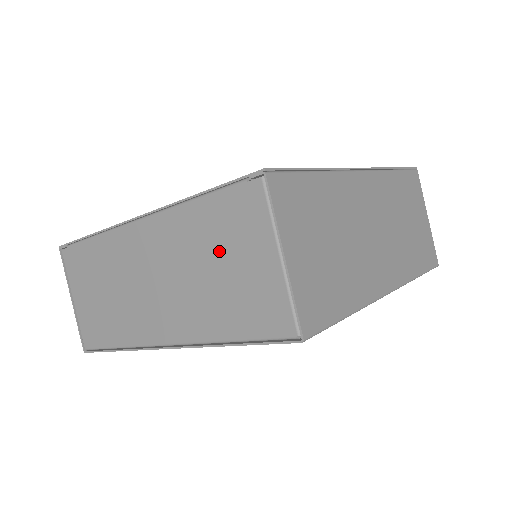
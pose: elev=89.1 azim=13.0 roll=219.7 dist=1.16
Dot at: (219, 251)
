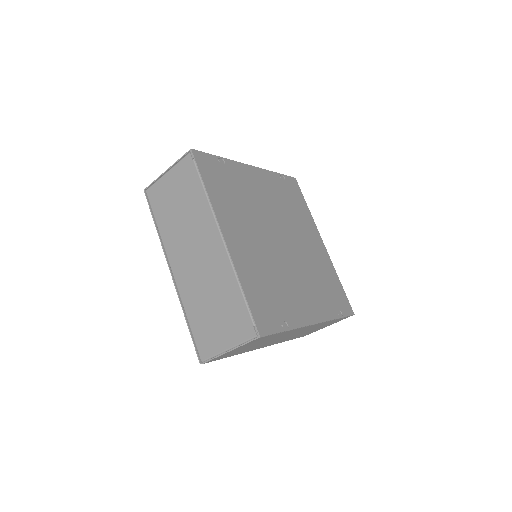
Dot at: (222, 309)
